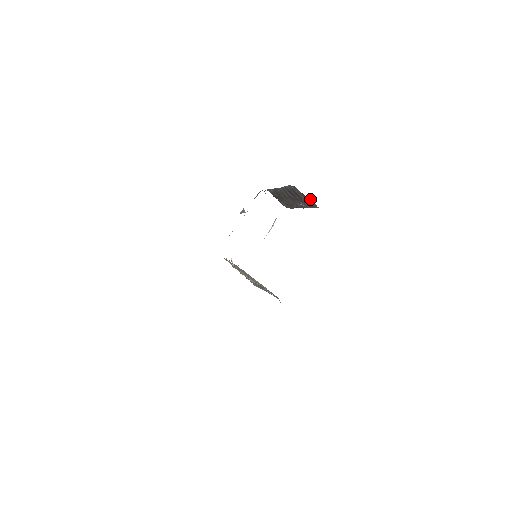
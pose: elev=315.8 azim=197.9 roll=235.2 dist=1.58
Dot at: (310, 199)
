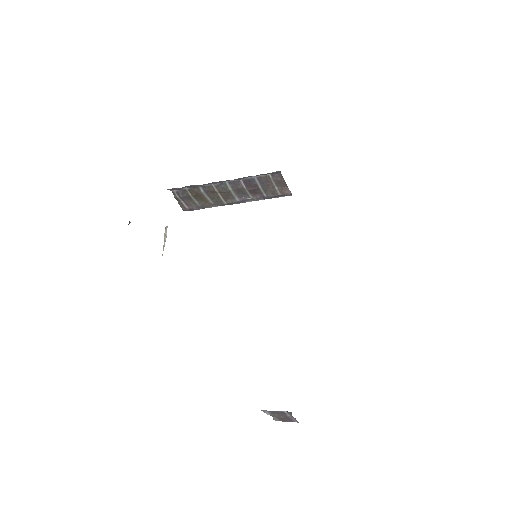
Dot at: (286, 186)
